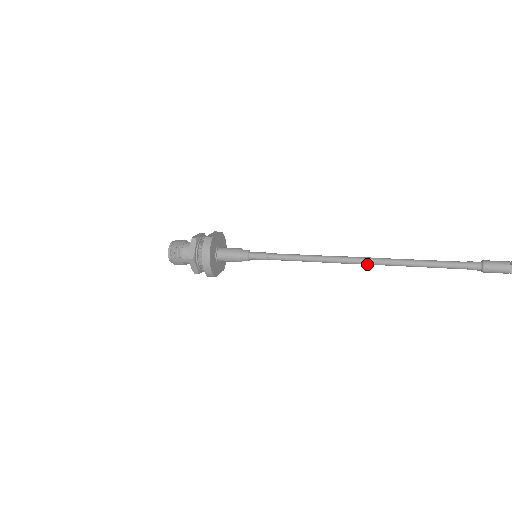
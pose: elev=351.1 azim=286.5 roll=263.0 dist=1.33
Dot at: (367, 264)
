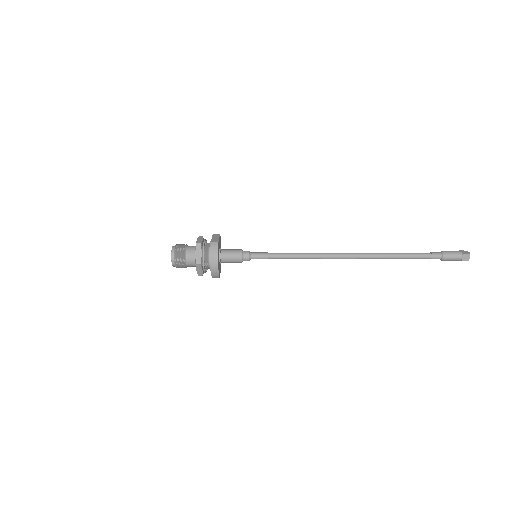
Dot at: occluded
